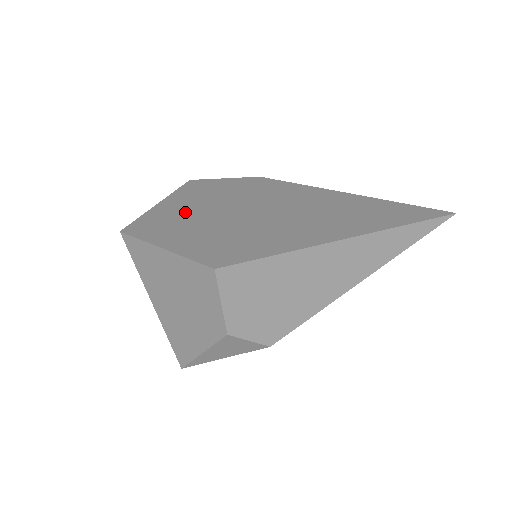
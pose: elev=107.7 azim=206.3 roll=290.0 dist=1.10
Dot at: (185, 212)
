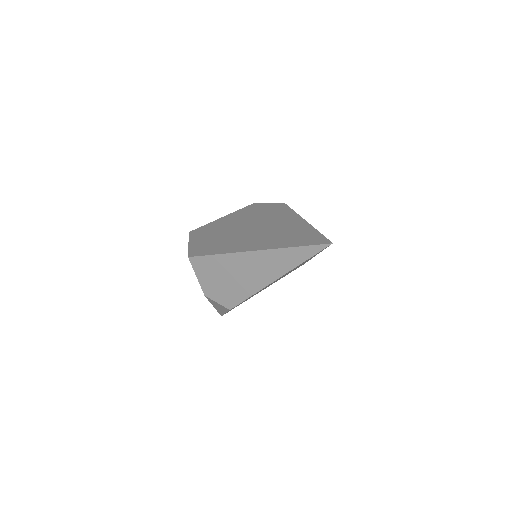
Dot at: (222, 224)
